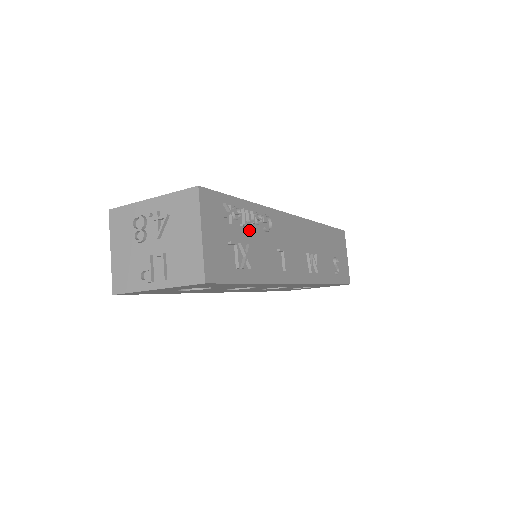
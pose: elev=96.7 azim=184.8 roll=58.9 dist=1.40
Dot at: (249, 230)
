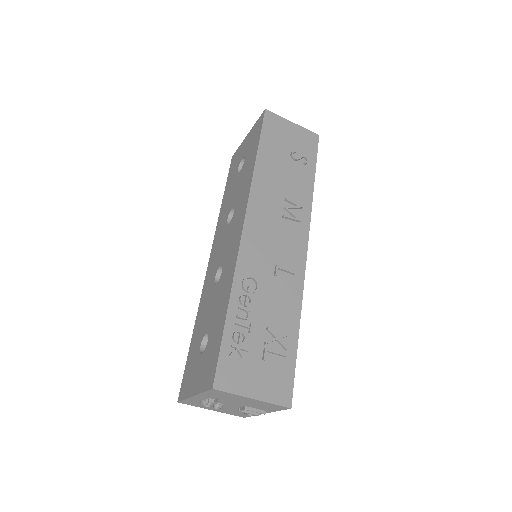
Dot at: (254, 319)
